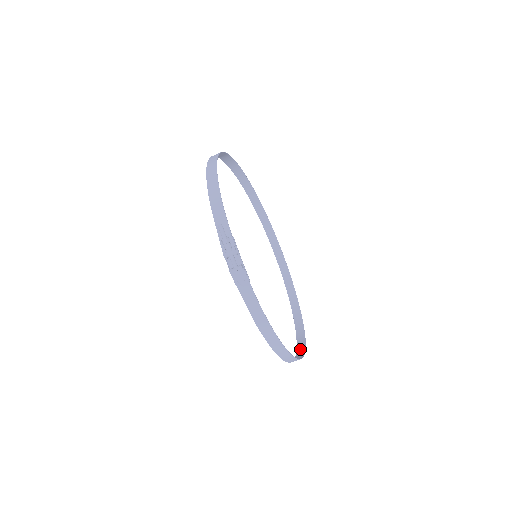
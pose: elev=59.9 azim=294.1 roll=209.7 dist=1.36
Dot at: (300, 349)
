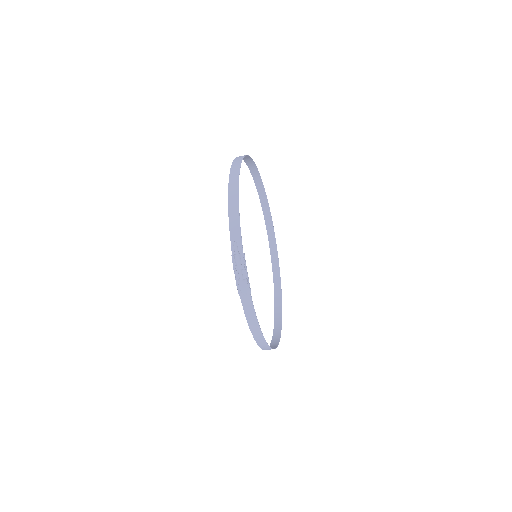
Dot at: (276, 334)
